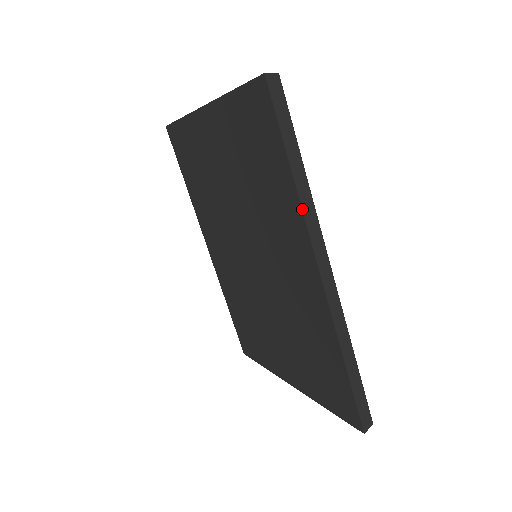
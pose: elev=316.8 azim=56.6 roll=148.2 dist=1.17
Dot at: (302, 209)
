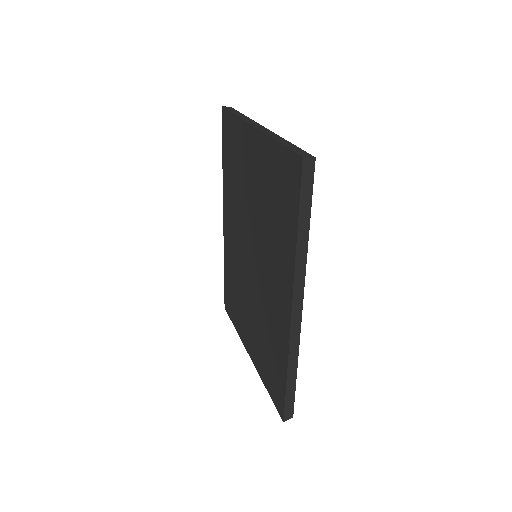
Dot at: (295, 264)
